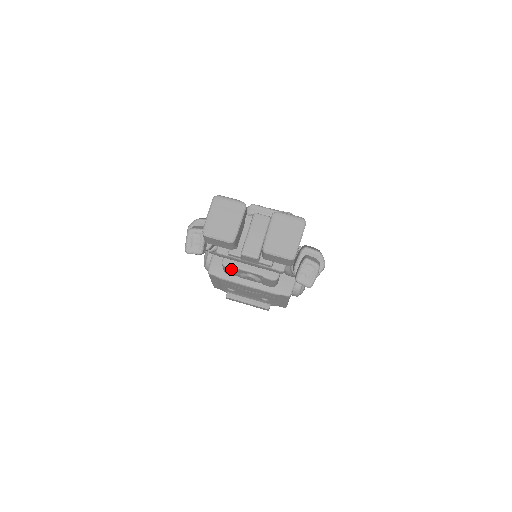
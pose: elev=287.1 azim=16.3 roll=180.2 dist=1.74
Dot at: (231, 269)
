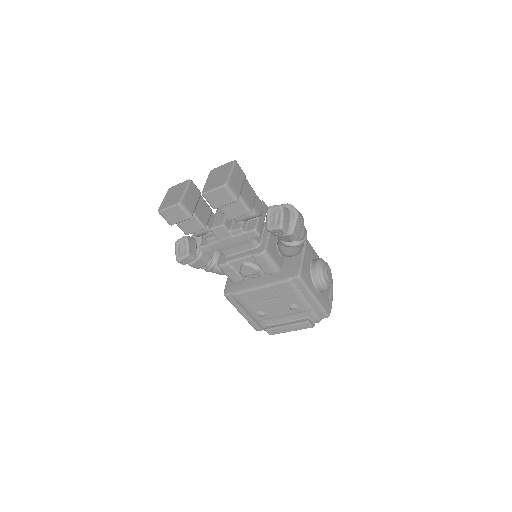
Dot at: (226, 266)
